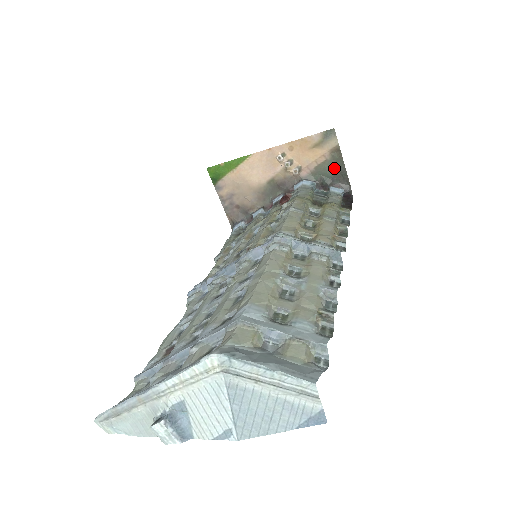
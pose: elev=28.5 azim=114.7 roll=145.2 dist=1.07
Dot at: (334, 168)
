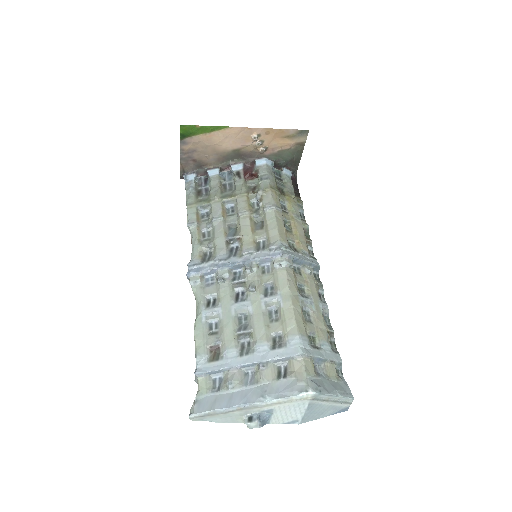
Dot at: (293, 156)
